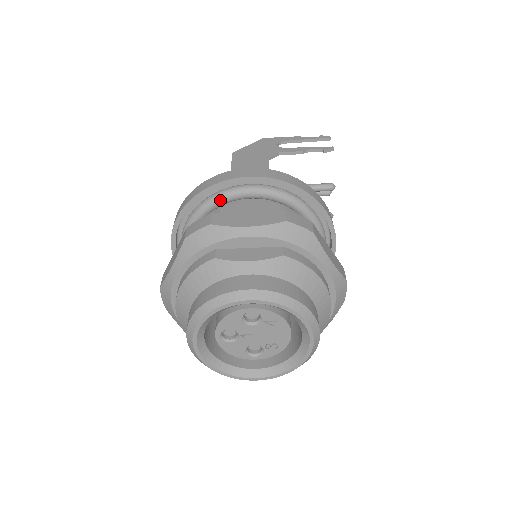
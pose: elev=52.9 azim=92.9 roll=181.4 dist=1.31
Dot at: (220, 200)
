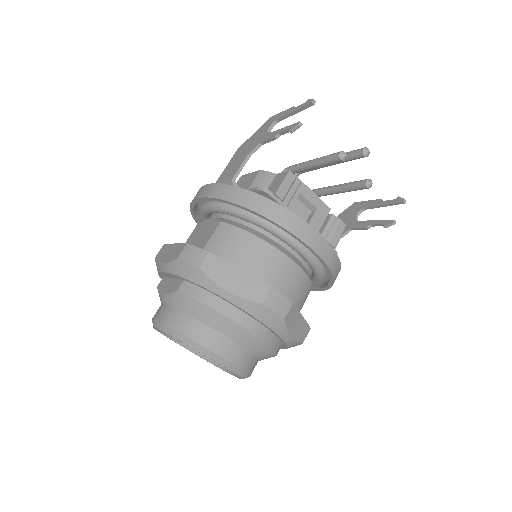
Dot at: (200, 216)
